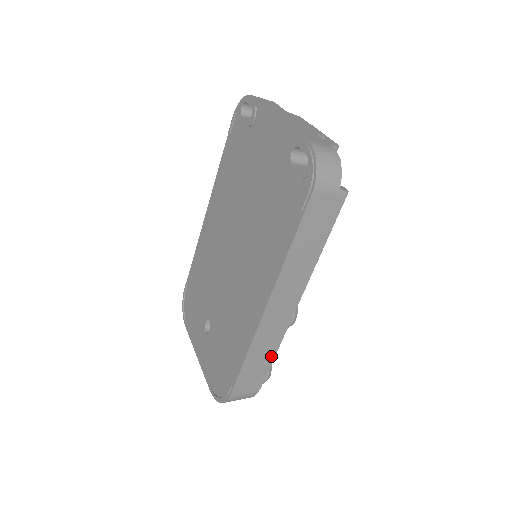
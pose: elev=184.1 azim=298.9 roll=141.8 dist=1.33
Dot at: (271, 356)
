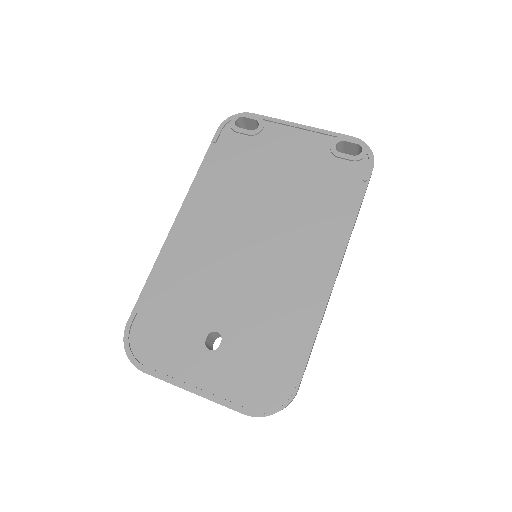
Dot at: occluded
